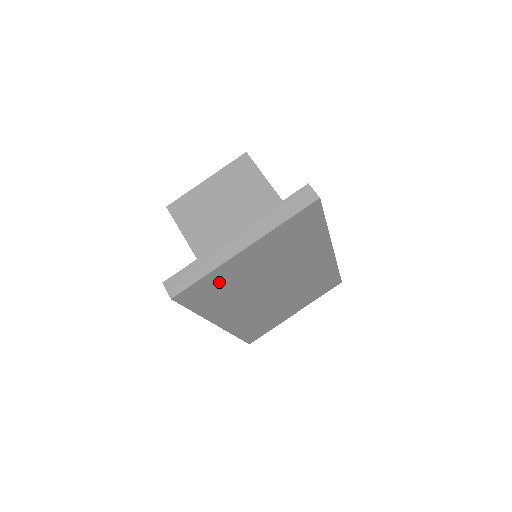
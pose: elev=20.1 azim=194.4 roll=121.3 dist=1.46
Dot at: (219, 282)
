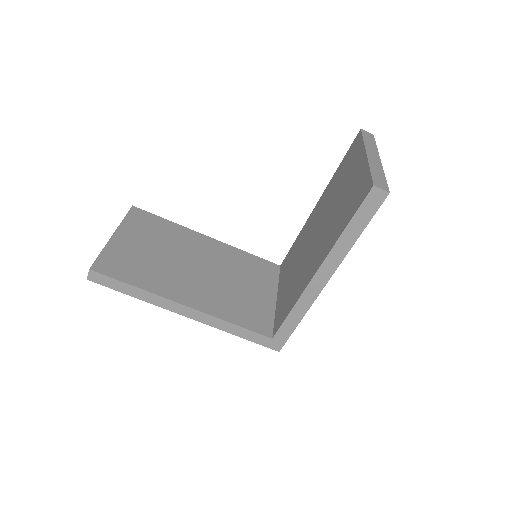
Dot at: occluded
